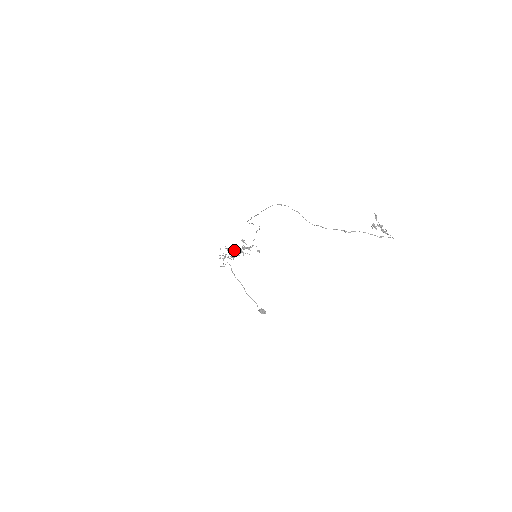
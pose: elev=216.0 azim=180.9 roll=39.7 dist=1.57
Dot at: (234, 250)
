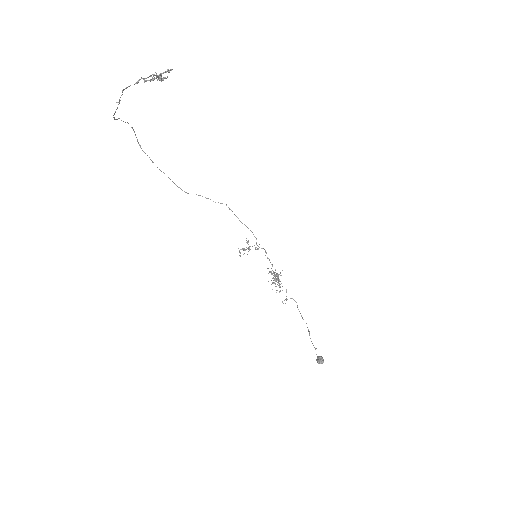
Dot at: (280, 273)
